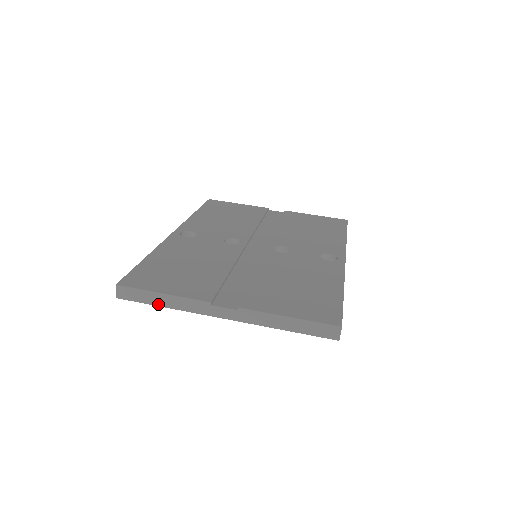
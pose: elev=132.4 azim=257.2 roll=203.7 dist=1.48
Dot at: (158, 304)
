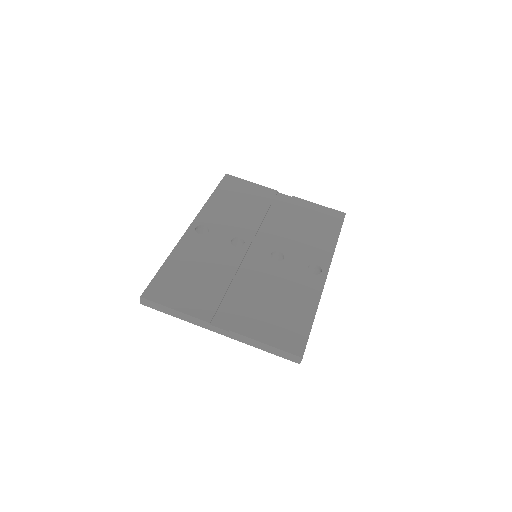
Dot at: (171, 315)
